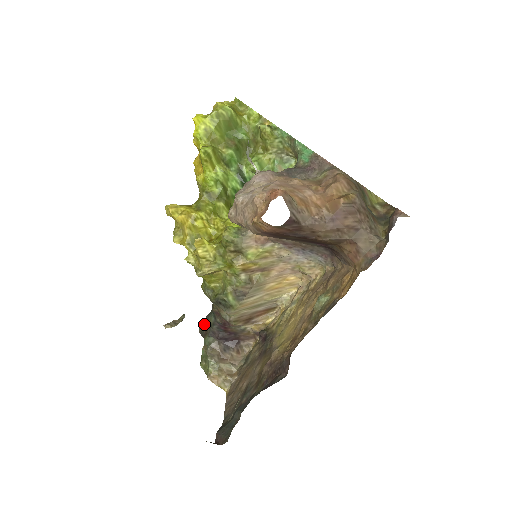
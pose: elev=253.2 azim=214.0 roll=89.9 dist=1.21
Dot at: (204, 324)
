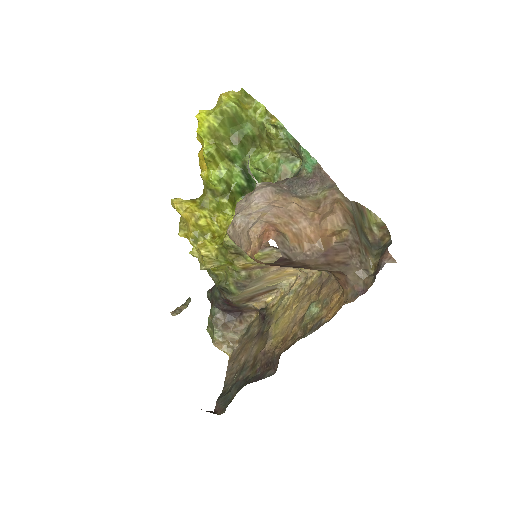
Dot at: (211, 293)
